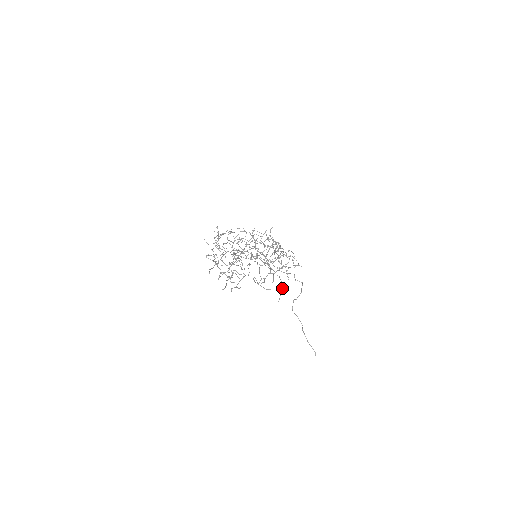
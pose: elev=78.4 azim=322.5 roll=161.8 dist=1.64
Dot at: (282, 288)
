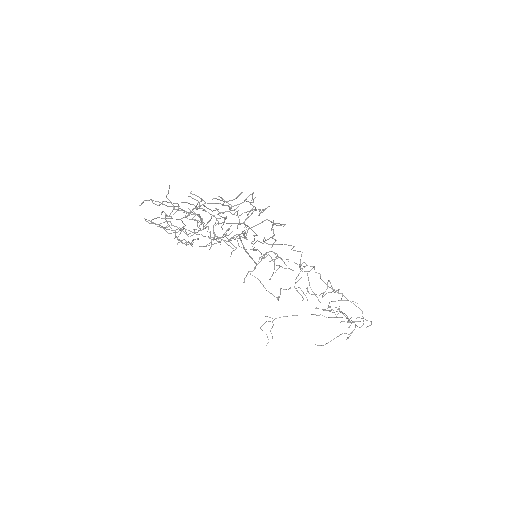
Dot at: (240, 223)
